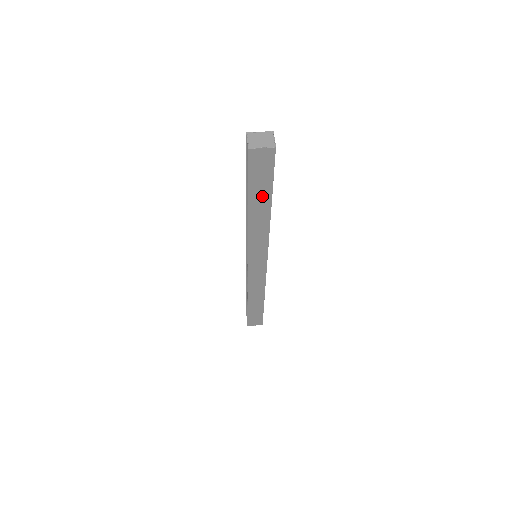
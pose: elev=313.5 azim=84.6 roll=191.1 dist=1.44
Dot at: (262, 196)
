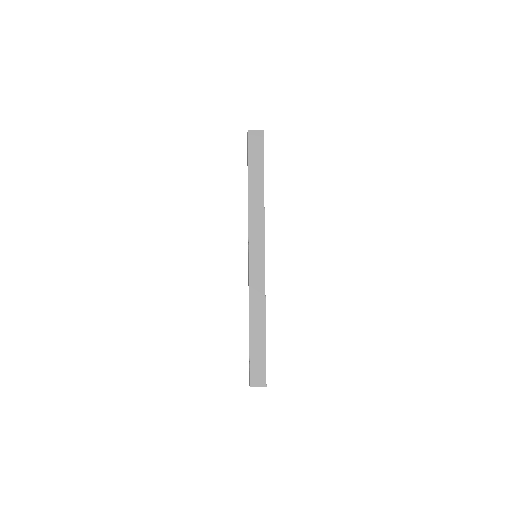
Dot at: (257, 172)
